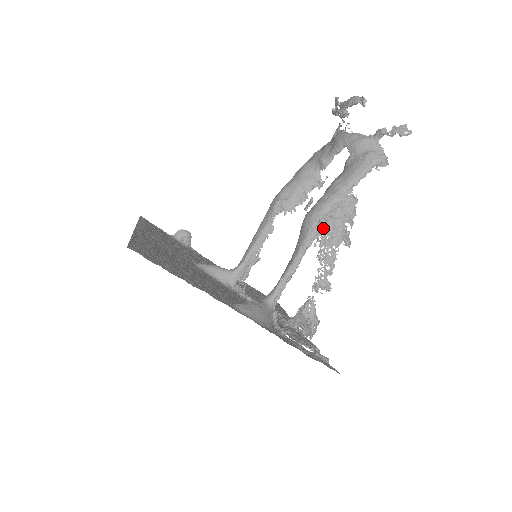
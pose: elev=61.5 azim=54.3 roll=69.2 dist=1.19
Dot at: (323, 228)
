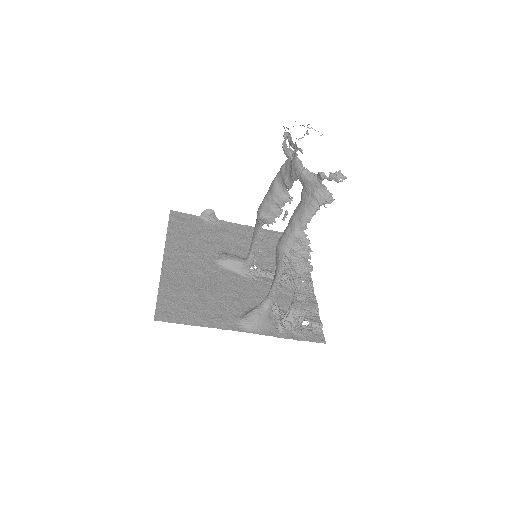
Dot at: (287, 265)
